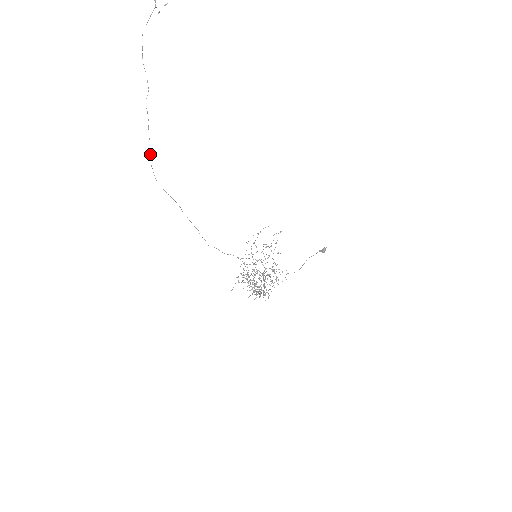
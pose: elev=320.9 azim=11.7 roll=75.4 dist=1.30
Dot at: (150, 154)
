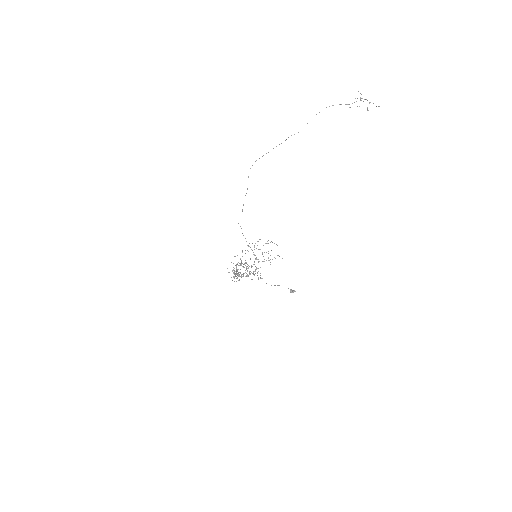
Dot at: (262, 156)
